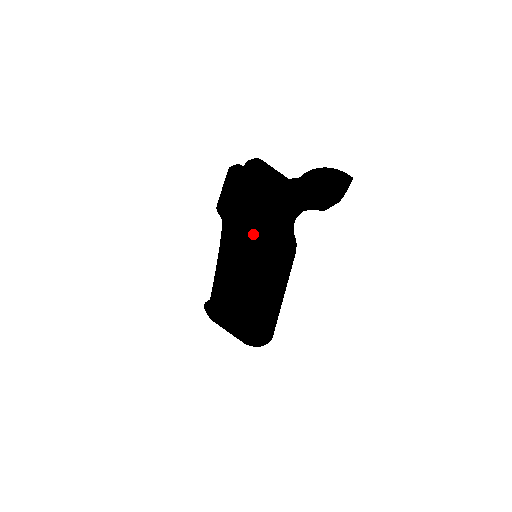
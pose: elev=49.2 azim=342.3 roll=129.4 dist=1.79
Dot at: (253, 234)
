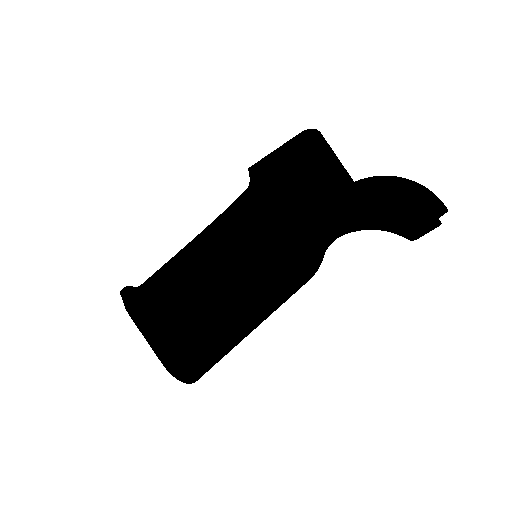
Dot at: (290, 220)
